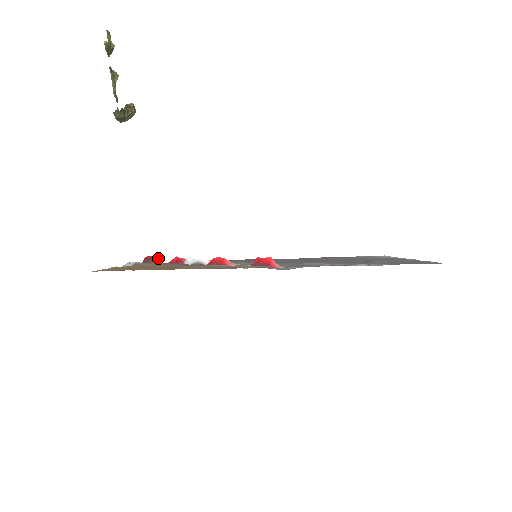
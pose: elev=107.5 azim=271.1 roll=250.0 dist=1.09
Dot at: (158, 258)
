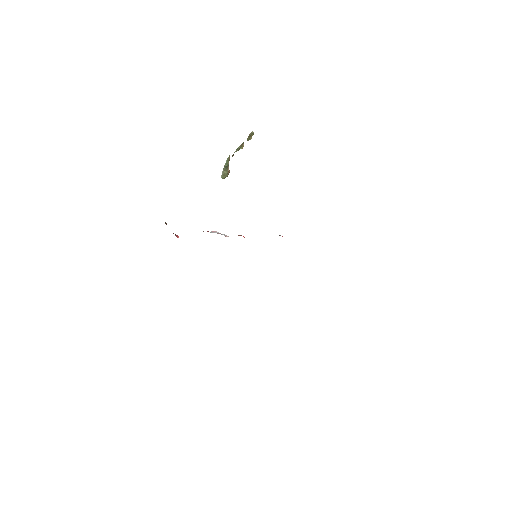
Dot at: occluded
